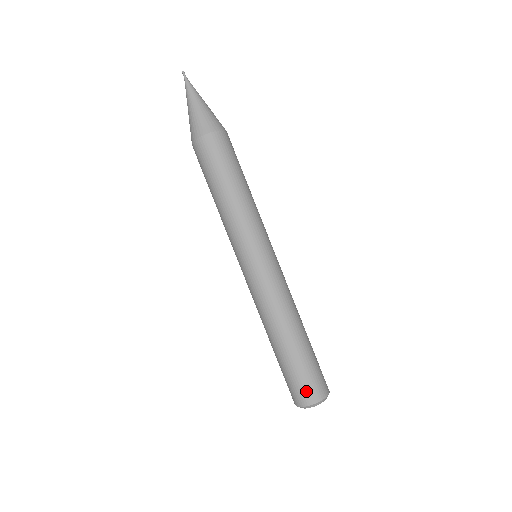
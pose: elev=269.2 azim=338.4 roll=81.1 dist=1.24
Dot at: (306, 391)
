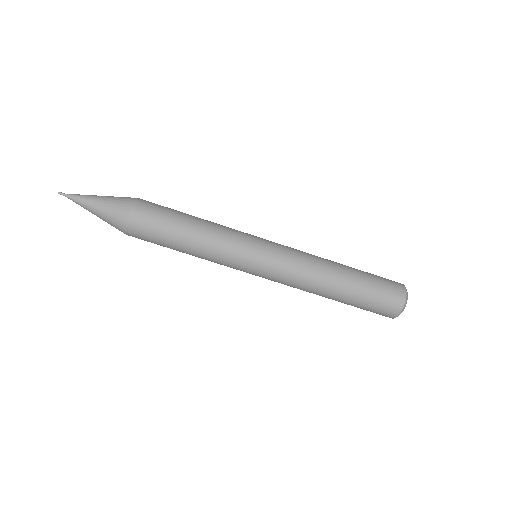
Dot at: (390, 303)
